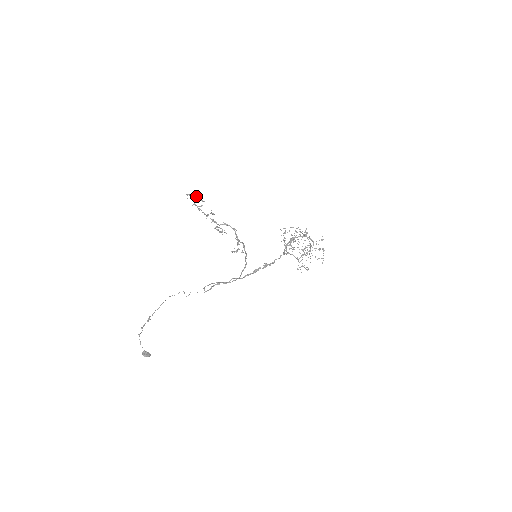
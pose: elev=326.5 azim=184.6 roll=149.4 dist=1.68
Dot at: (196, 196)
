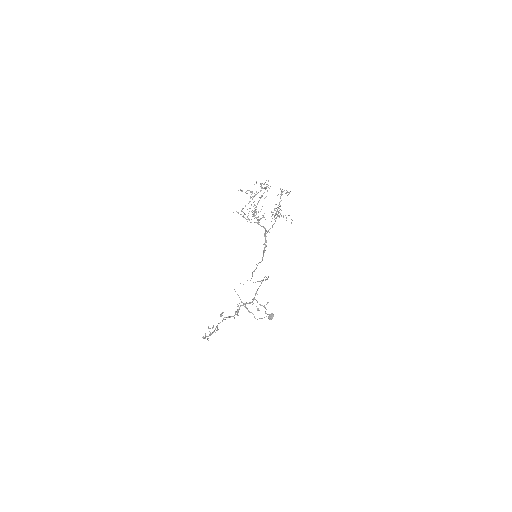
Dot at: (210, 335)
